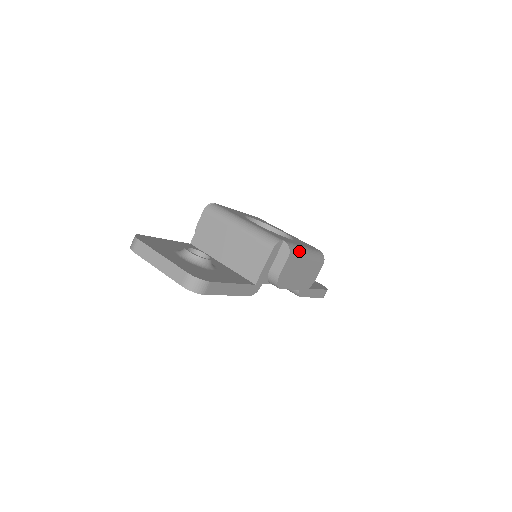
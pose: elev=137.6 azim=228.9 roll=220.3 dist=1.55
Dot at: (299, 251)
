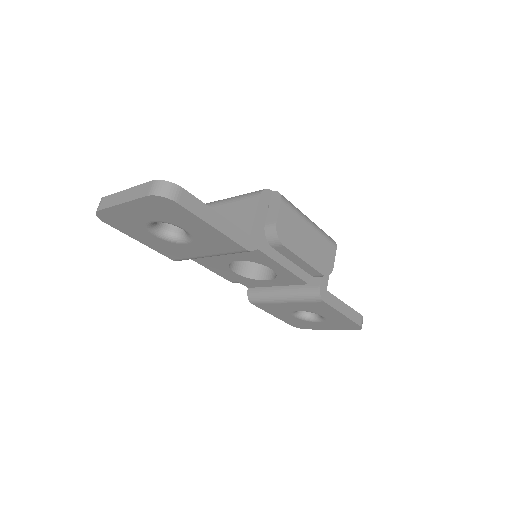
Dot at: (295, 207)
